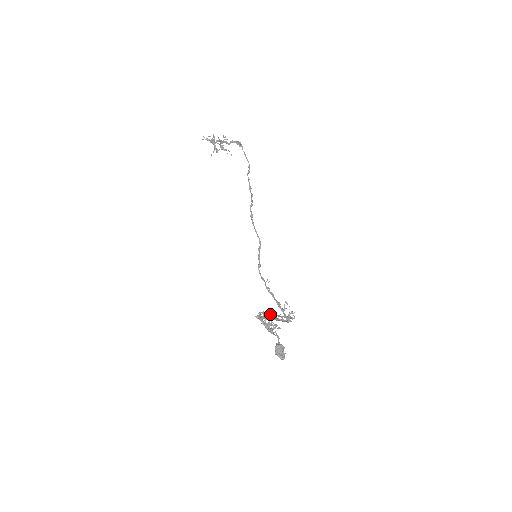
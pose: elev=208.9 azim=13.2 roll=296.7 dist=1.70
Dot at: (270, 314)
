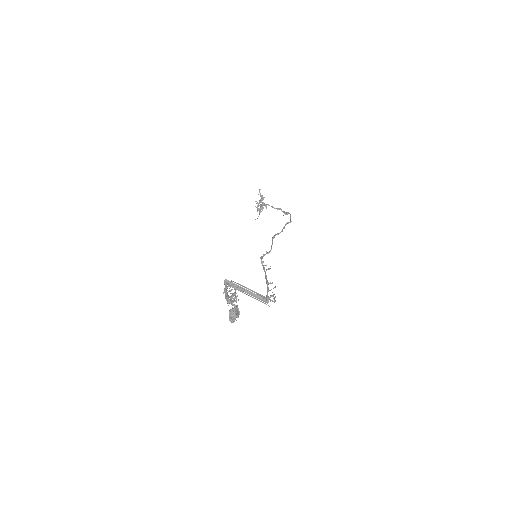
Dot at: (246, 287)
